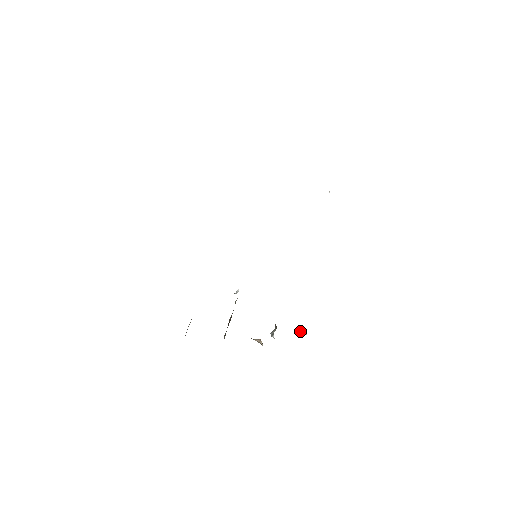
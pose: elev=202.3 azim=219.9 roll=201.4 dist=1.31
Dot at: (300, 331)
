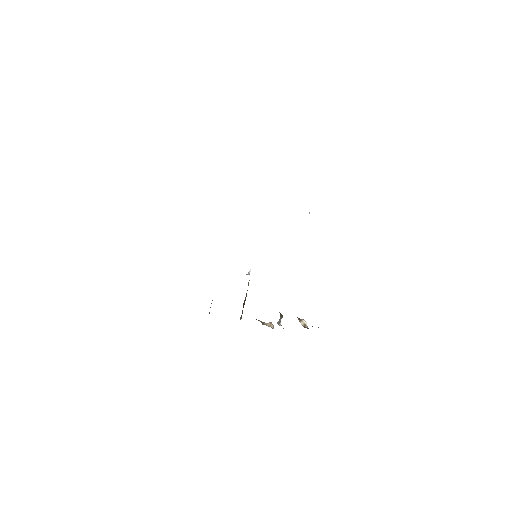
Dot at: (301, 324)
